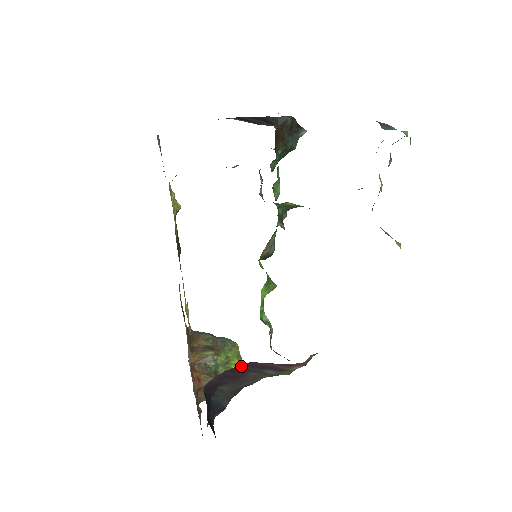
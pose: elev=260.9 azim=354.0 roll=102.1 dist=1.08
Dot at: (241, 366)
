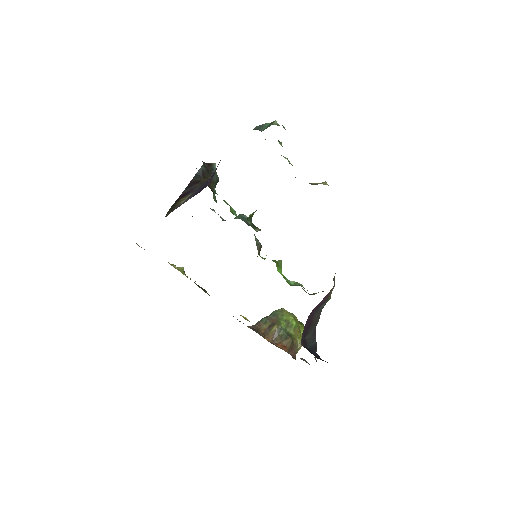
Dot at: (308, 318)
